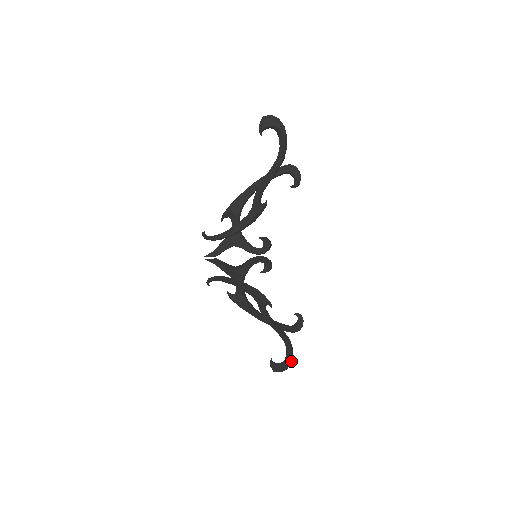
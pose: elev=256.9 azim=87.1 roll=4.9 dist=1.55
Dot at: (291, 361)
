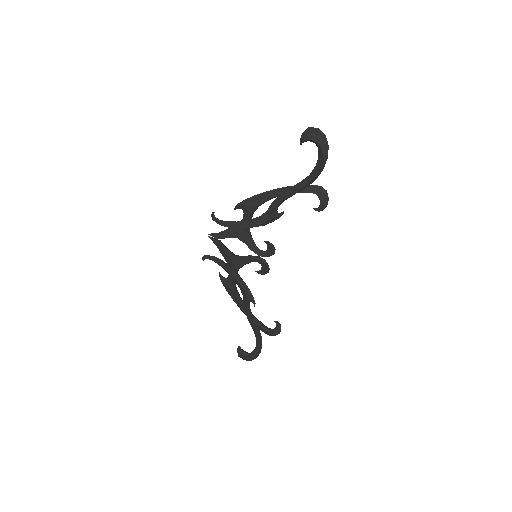
Dot at: (257, 356)
